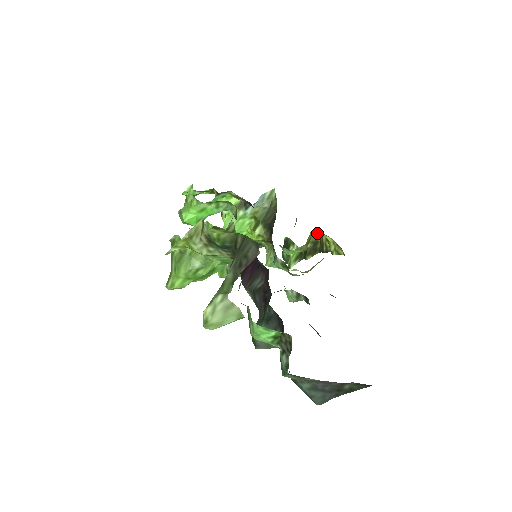
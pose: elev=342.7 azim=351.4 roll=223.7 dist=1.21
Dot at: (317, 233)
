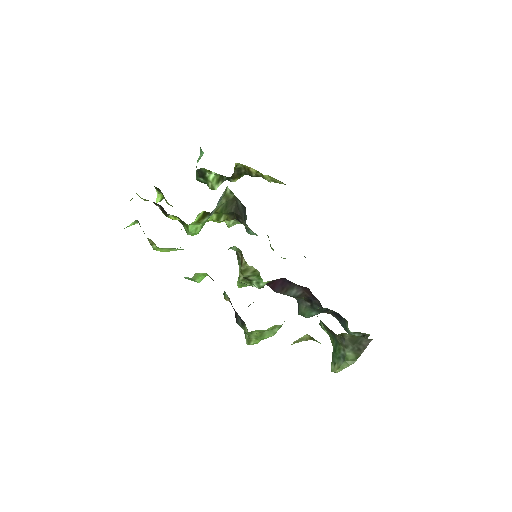
Dot at: (239, 164)
